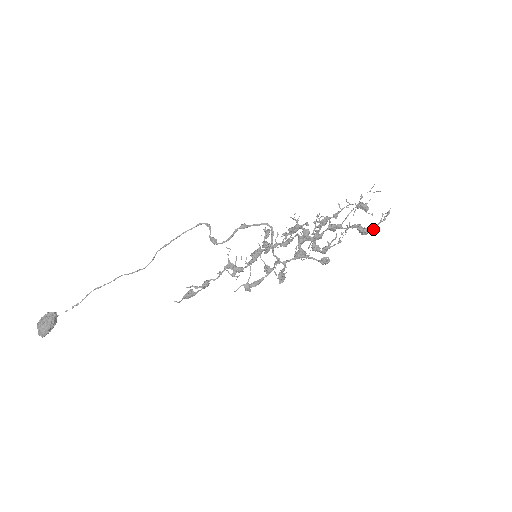
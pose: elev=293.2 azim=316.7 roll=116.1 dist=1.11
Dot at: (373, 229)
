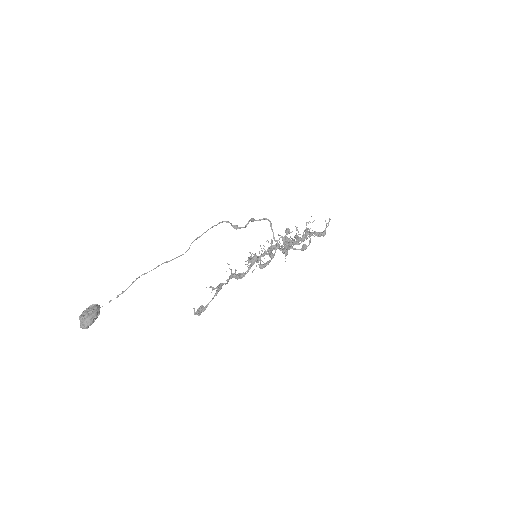
Dot at: (324, 231)
